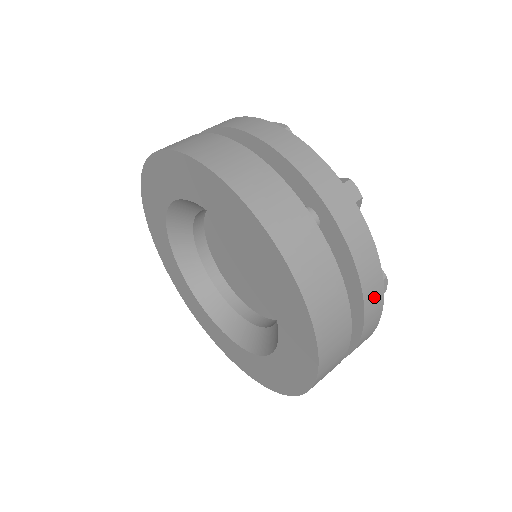
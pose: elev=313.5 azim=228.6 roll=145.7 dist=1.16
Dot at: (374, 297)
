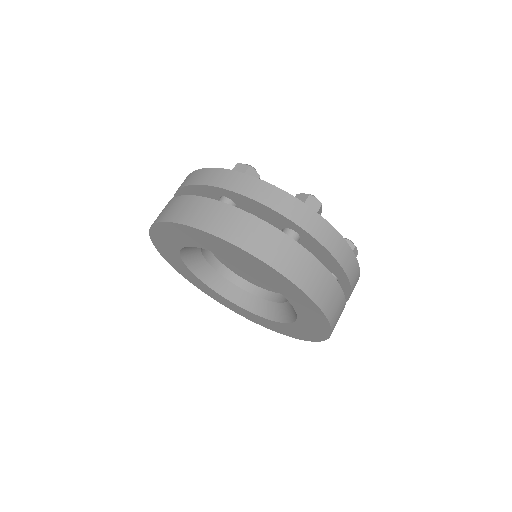
Dot at: (297, 212)
